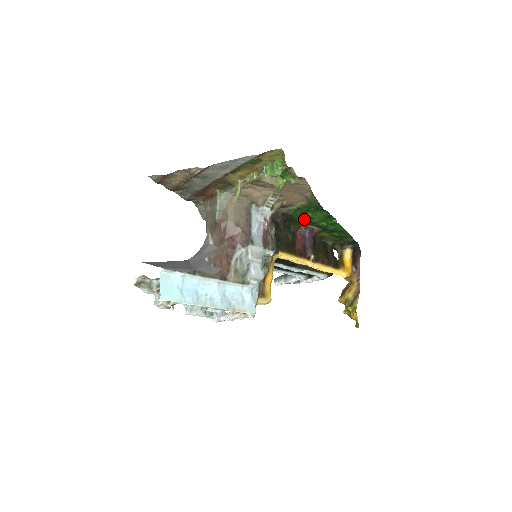
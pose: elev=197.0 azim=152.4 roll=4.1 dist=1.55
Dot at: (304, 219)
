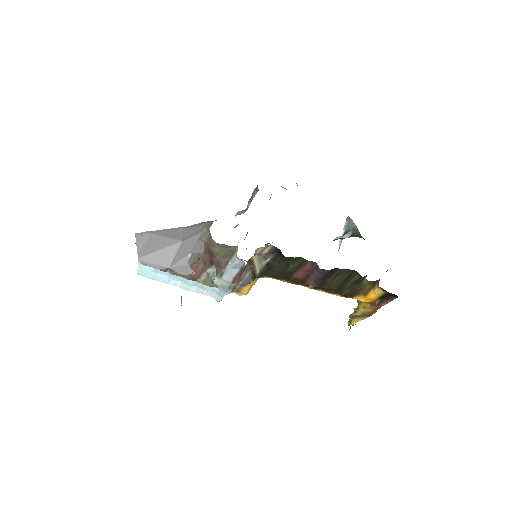
Dot at: occluded
